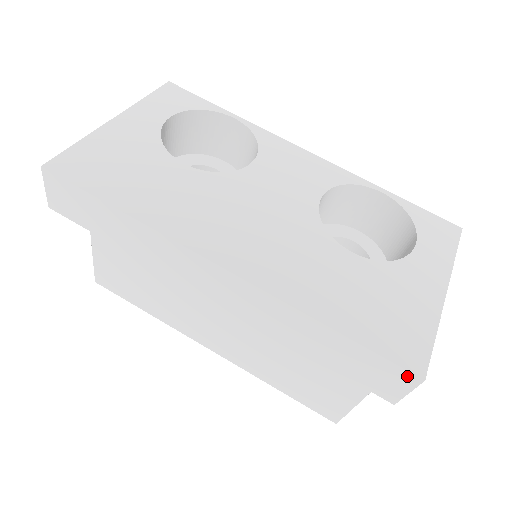
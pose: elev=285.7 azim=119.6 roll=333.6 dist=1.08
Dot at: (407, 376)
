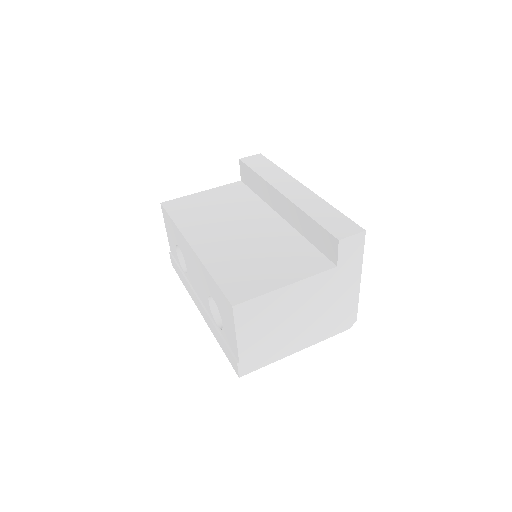
Dot at: (358, 228)
